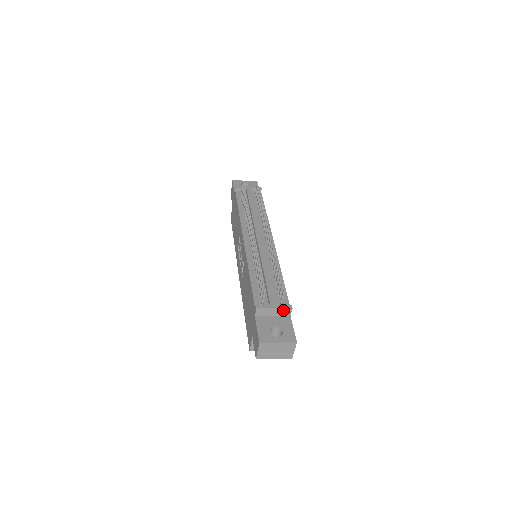
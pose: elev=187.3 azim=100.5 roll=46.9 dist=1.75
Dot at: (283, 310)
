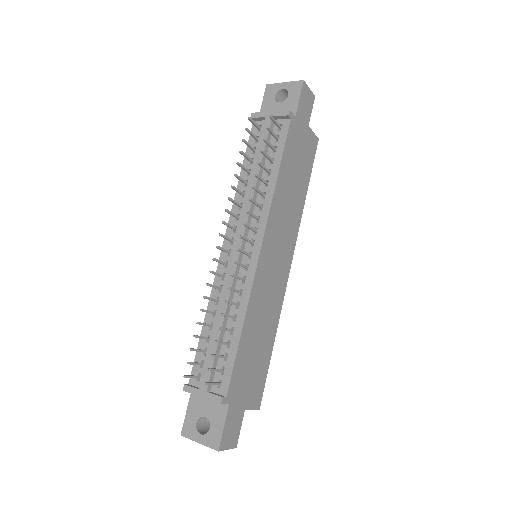
Dot at: (213, 400)
